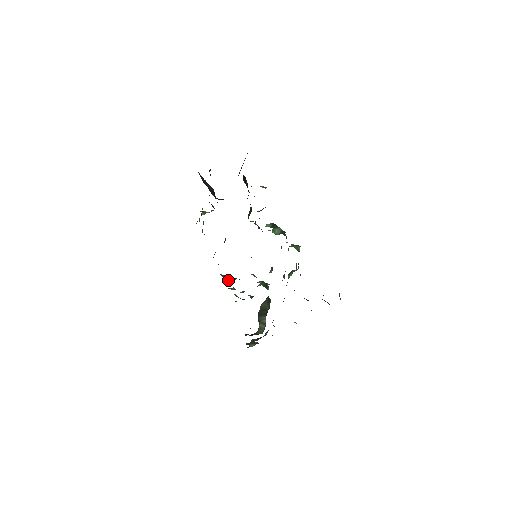
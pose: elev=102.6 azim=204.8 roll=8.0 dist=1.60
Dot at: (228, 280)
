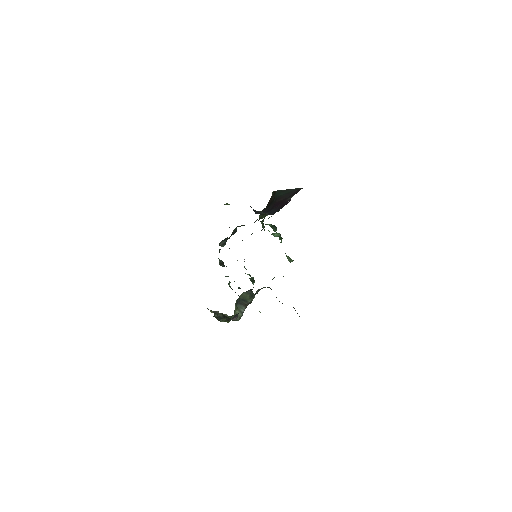
Dot at: (223, 265)
